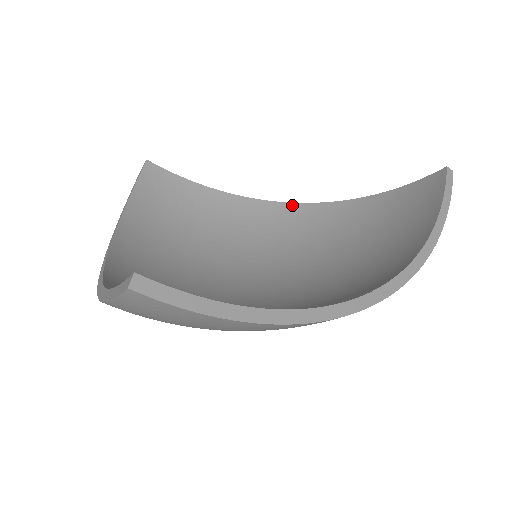
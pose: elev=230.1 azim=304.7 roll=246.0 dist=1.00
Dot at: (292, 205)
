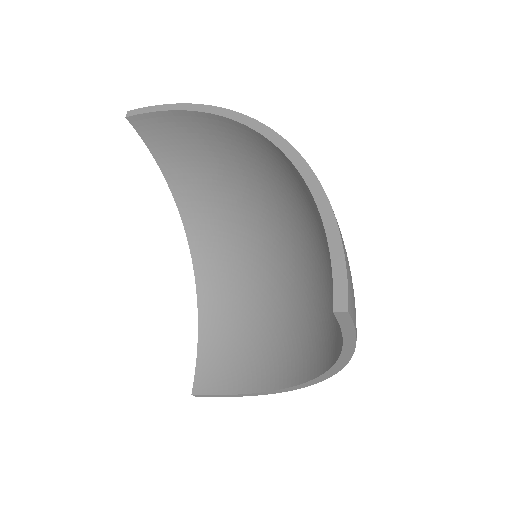
Dot at: (264, 139)
